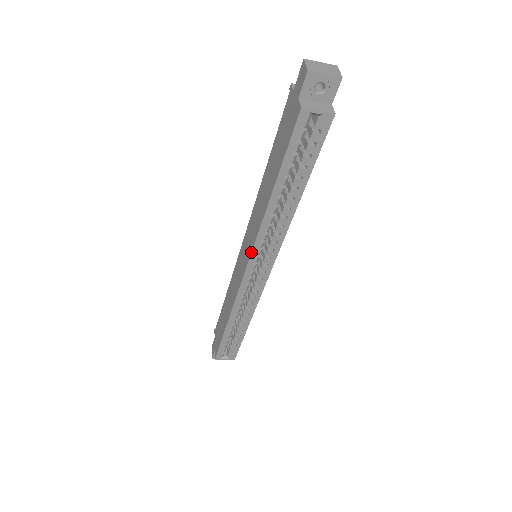
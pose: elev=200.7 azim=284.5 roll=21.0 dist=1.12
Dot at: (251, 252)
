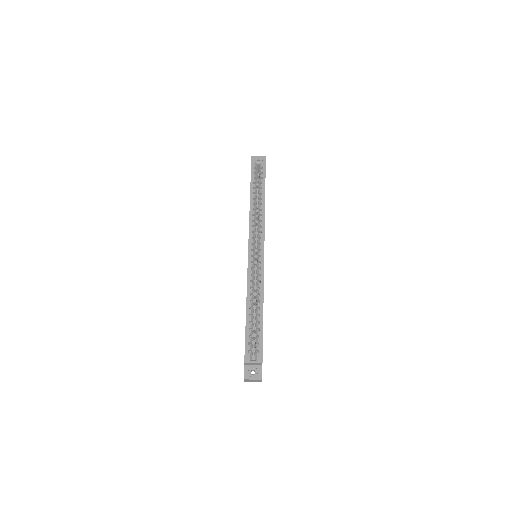
Dot at: occluded
